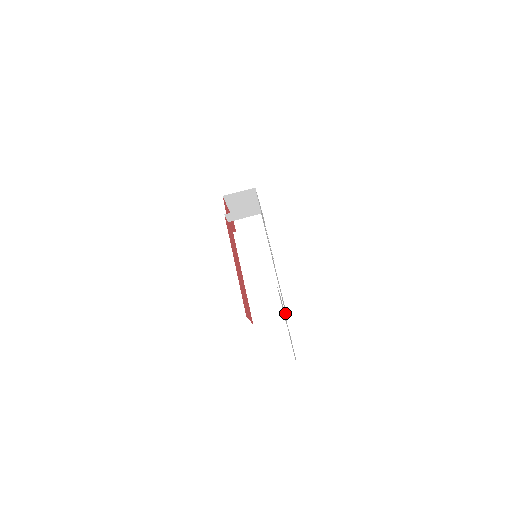
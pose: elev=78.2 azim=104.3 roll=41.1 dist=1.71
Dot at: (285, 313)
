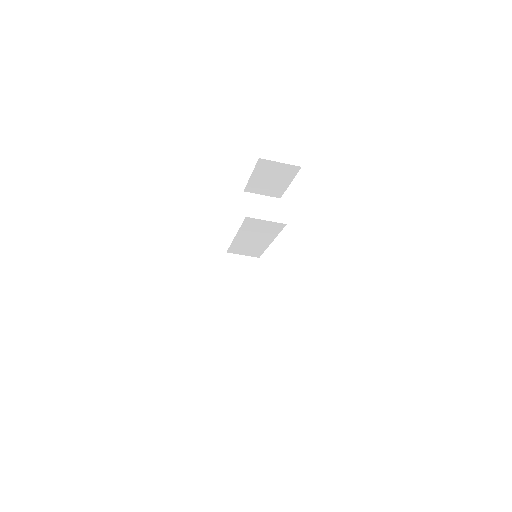
Dot at: (259, 257)
